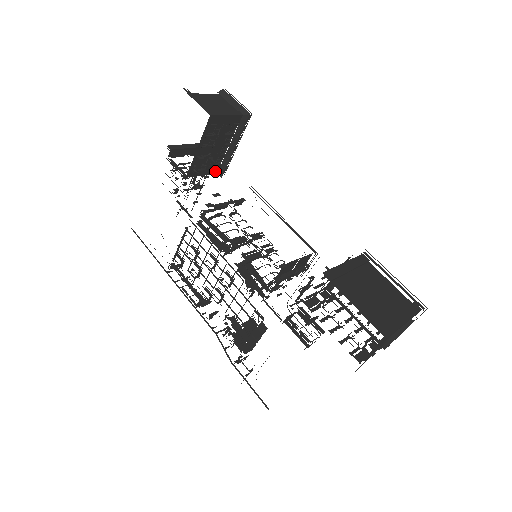
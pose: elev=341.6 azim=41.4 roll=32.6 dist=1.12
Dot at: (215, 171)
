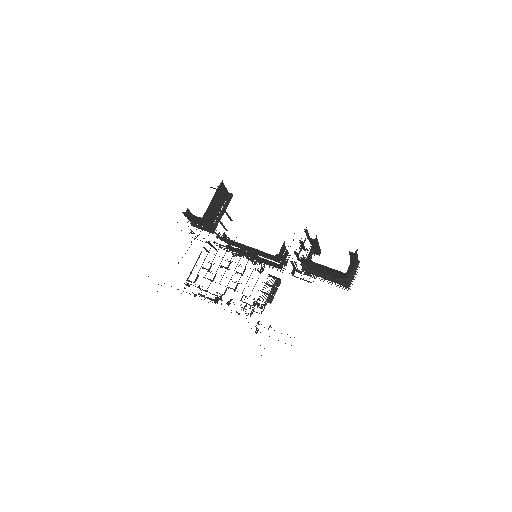
Dot at: (211, 227)
